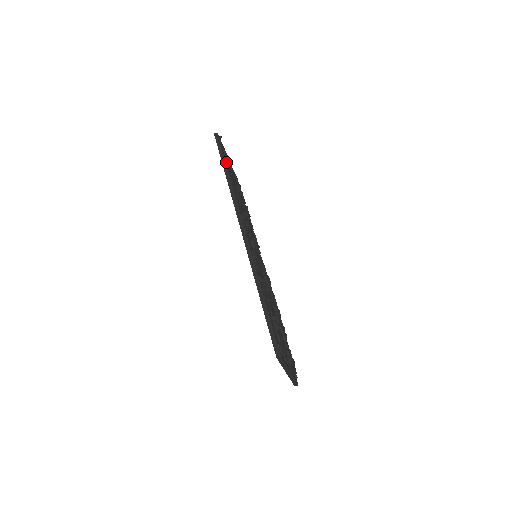
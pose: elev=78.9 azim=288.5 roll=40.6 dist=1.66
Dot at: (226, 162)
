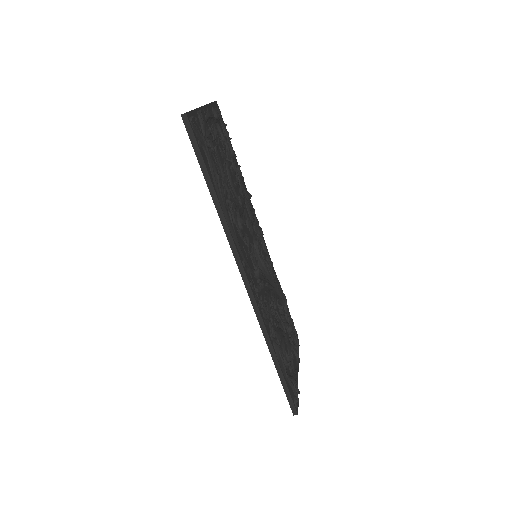
Dot at: (208, 166)
